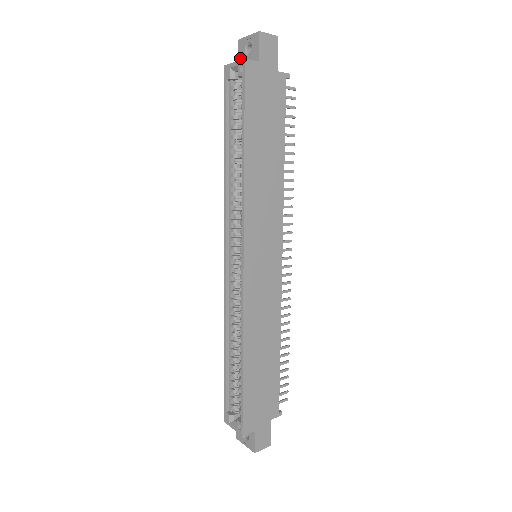
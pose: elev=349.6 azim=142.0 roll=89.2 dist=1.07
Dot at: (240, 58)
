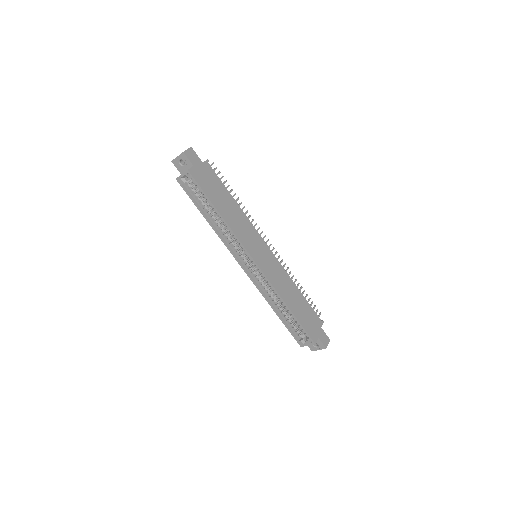
Dot at: (179, 169)
